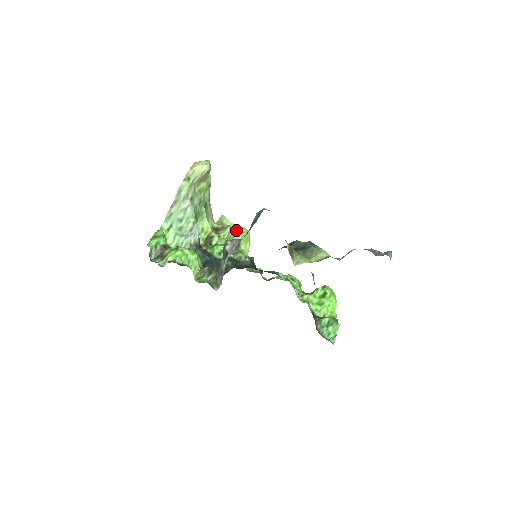
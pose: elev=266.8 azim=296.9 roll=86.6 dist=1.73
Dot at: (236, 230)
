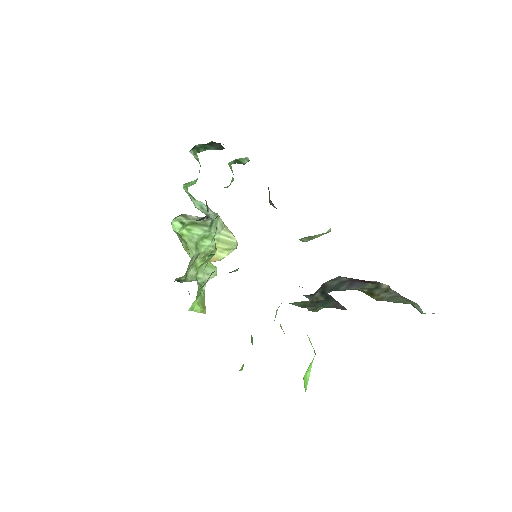
Dot at: occluded
